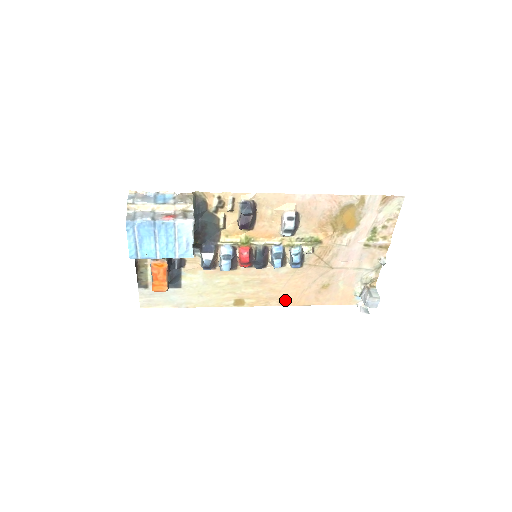
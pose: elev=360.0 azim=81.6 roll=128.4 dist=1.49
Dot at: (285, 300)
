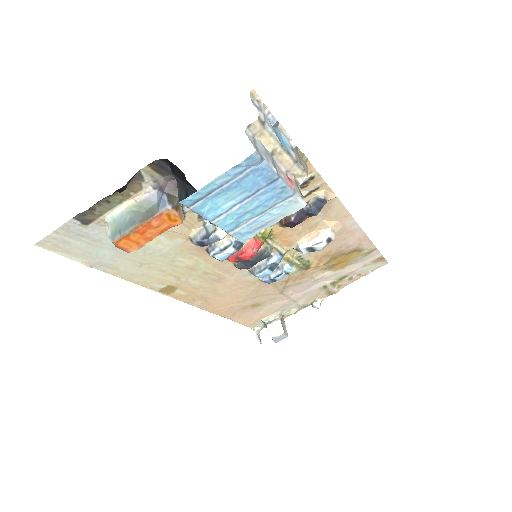
Dot at: (210, 304)
